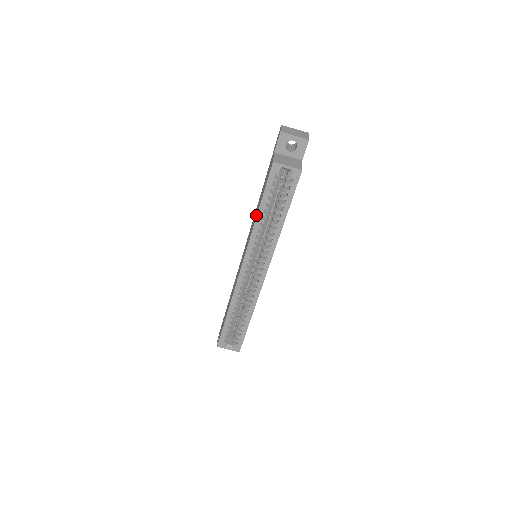
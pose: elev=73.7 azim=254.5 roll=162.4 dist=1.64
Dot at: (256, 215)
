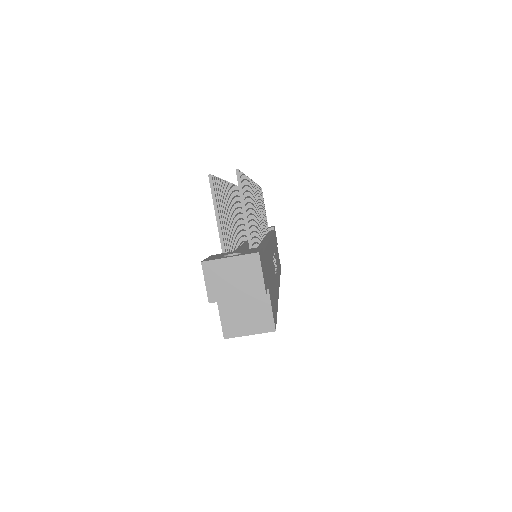
Dot at: occluded
